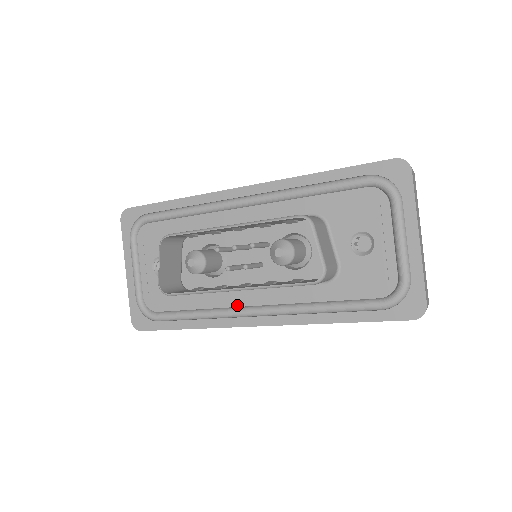
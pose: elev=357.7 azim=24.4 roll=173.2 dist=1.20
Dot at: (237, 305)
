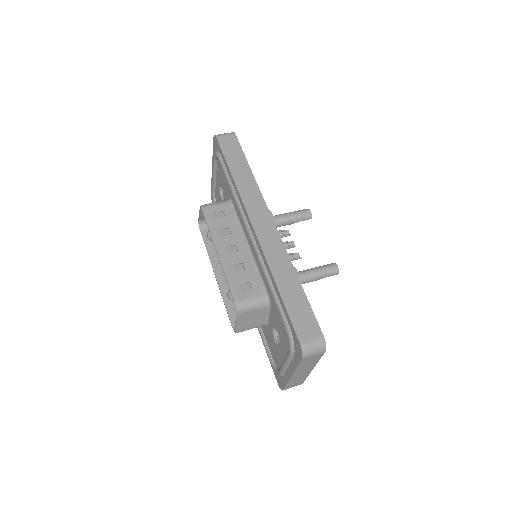
Dot at: occluded
